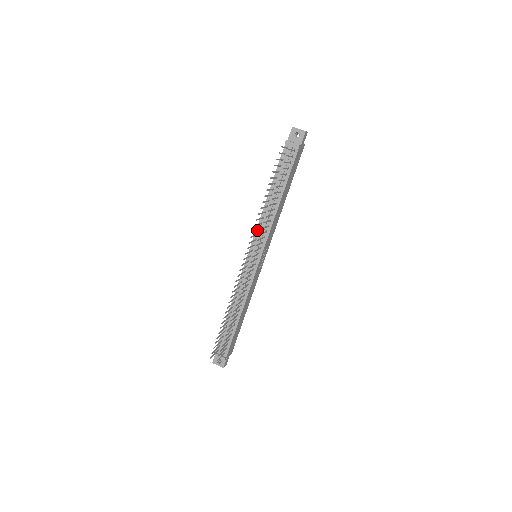
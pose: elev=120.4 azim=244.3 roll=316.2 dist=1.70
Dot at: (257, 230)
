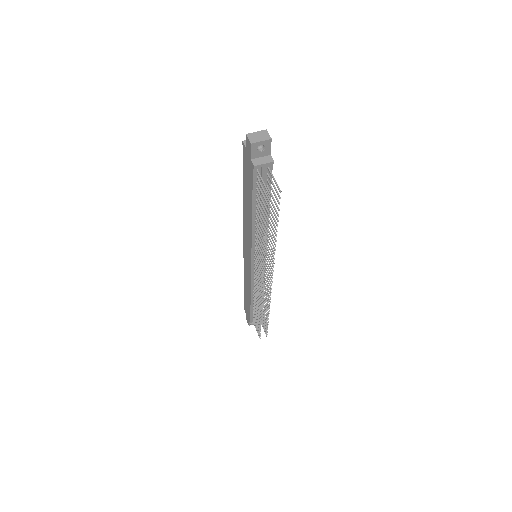
Dot at: (253, 246)
